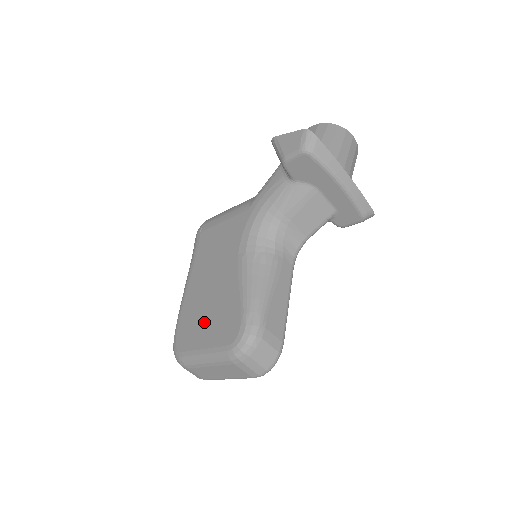
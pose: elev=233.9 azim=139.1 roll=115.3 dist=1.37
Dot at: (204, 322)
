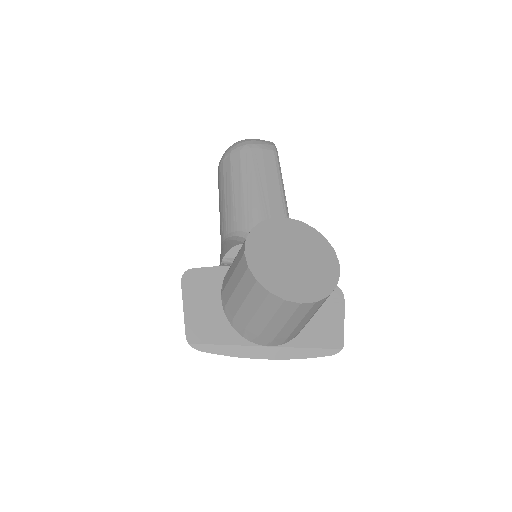
Dot at: occluded
